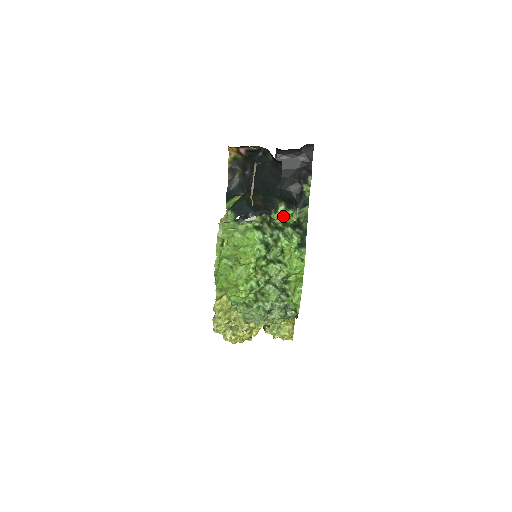
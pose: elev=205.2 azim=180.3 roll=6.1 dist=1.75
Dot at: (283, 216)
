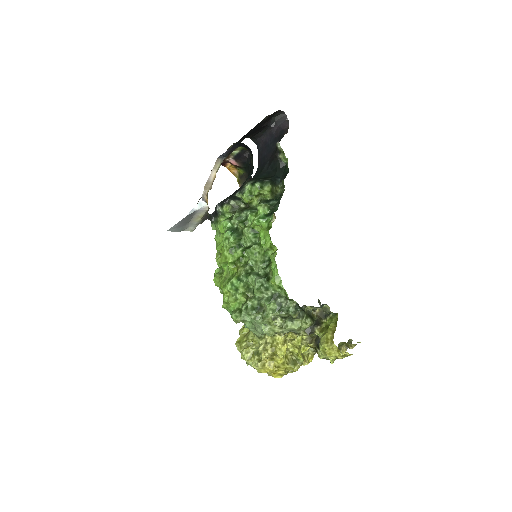
Dot at: (251, 194)
